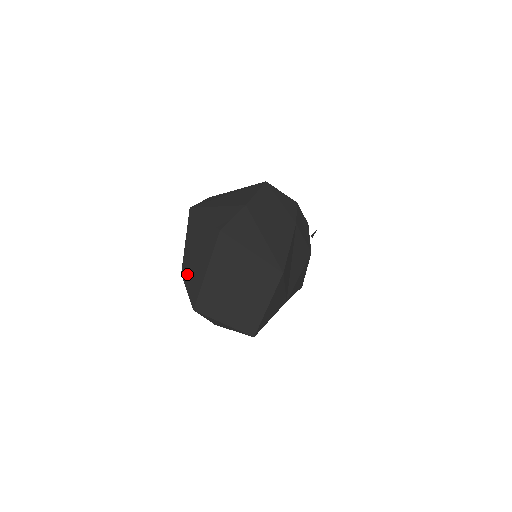
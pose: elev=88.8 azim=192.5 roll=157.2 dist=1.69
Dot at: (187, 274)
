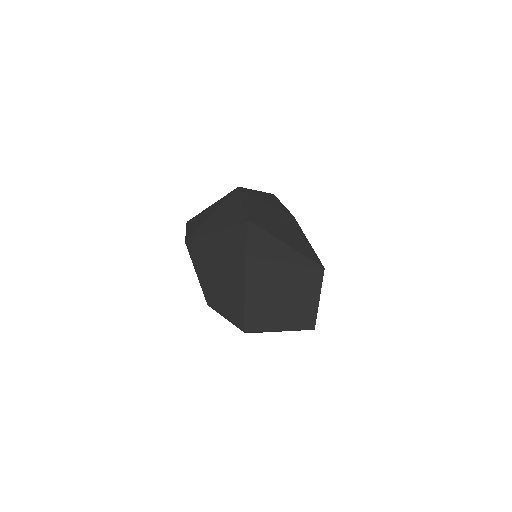
Dot at: (217, 304)
